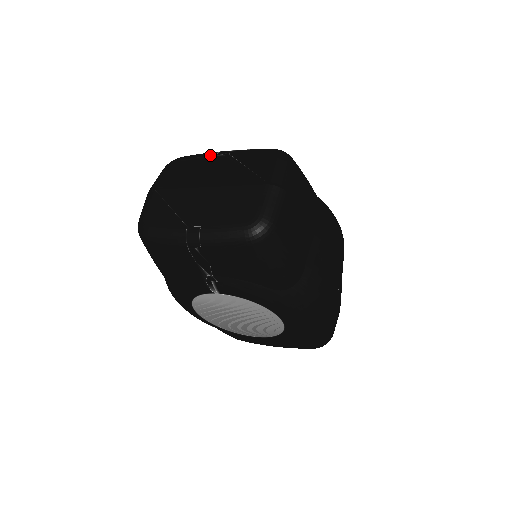
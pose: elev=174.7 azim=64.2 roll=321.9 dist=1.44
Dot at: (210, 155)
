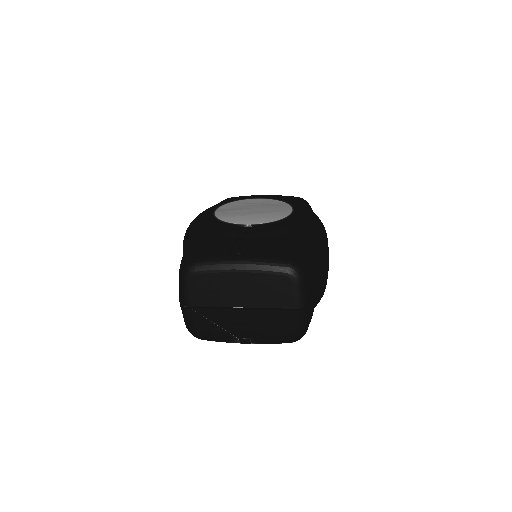
Dot at: (226, 272)
